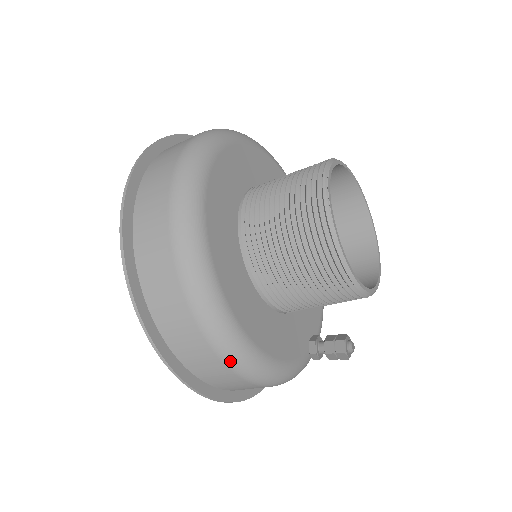
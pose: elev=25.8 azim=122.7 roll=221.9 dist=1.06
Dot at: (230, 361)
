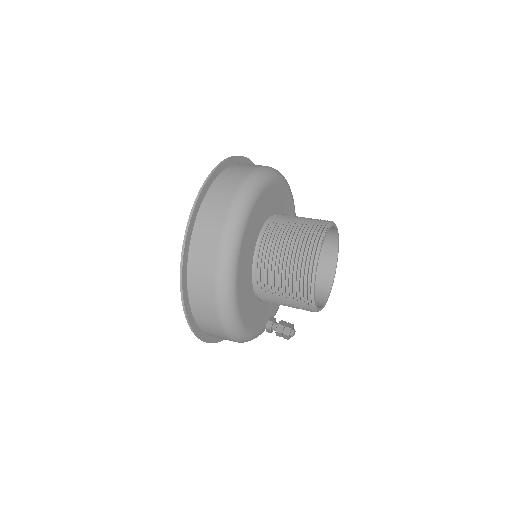
Dot at: (224, 325)
